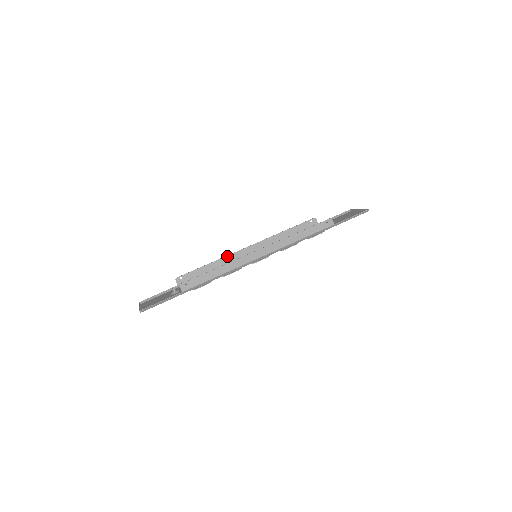
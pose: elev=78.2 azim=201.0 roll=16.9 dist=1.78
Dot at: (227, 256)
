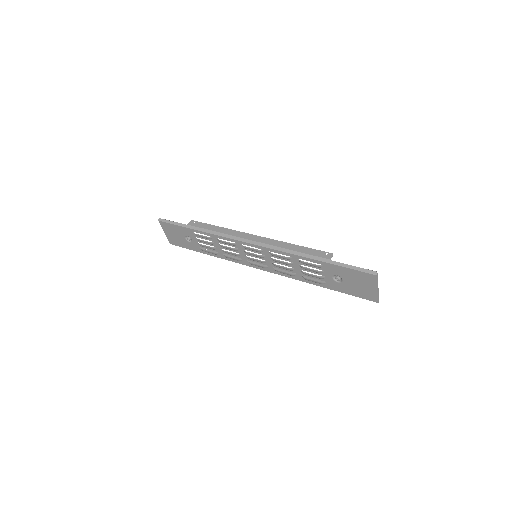
Dot at: occluded
